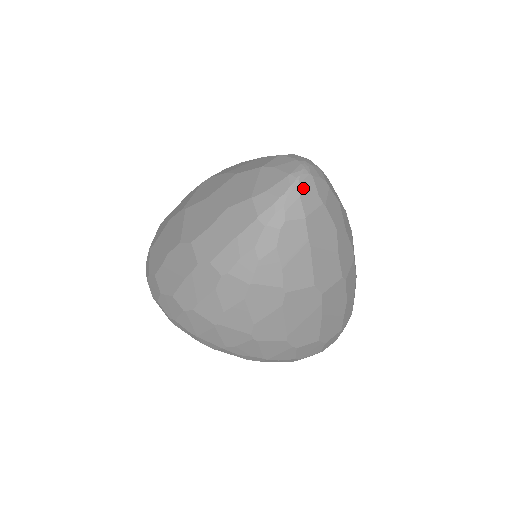
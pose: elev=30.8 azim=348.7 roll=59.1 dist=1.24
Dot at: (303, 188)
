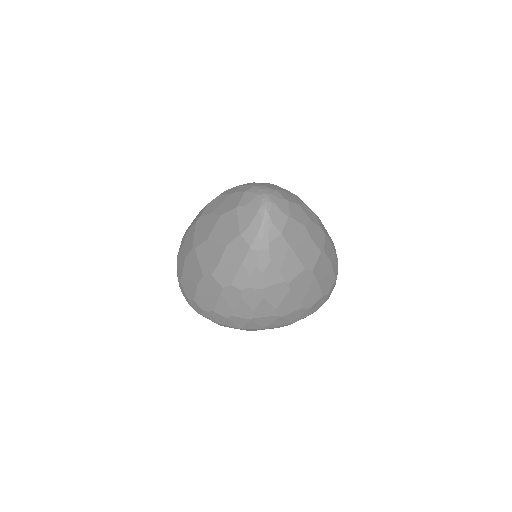
Dot at: (272, 215)
